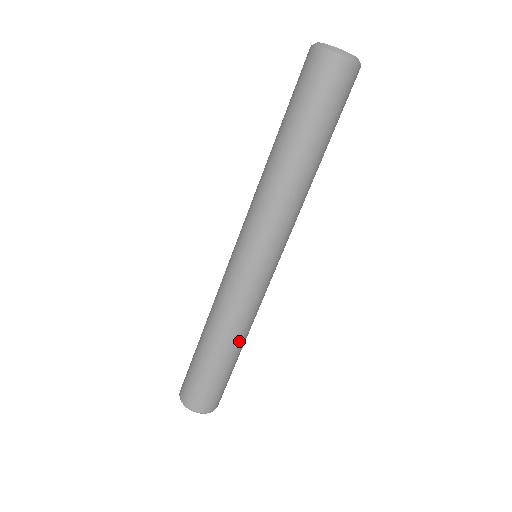
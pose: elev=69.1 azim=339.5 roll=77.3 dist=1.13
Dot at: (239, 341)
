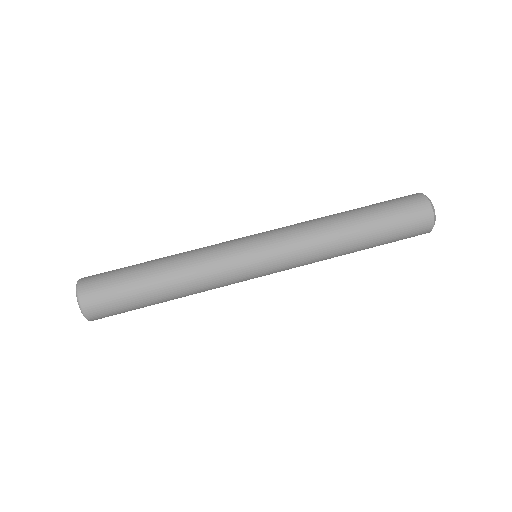
Dot at: occluded
